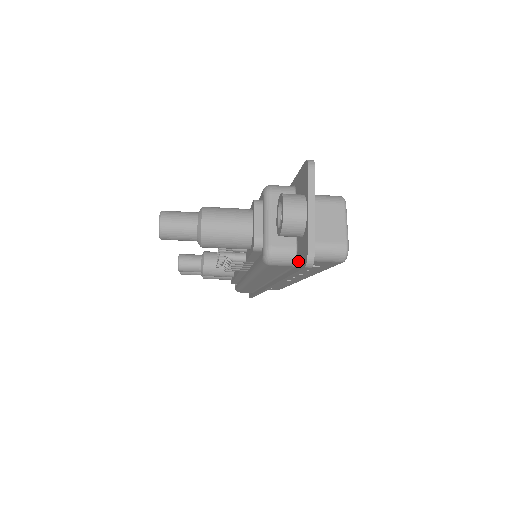
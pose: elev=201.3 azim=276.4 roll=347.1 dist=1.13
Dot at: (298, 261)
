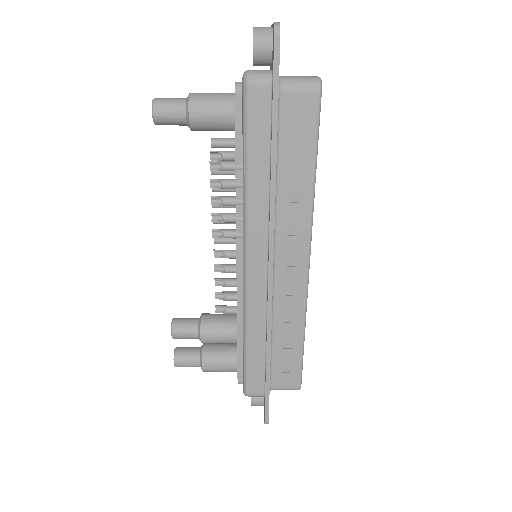
Dot at: (273, 64)
